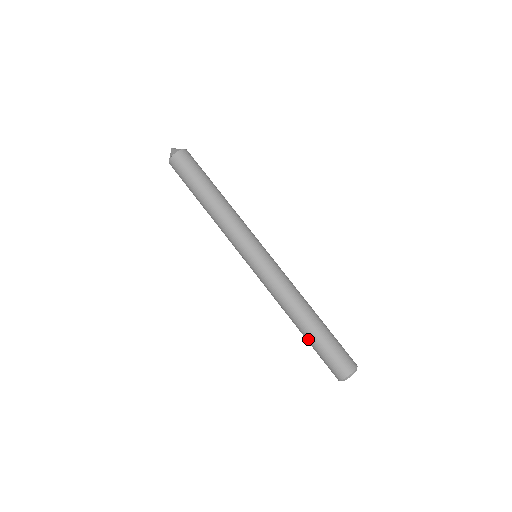
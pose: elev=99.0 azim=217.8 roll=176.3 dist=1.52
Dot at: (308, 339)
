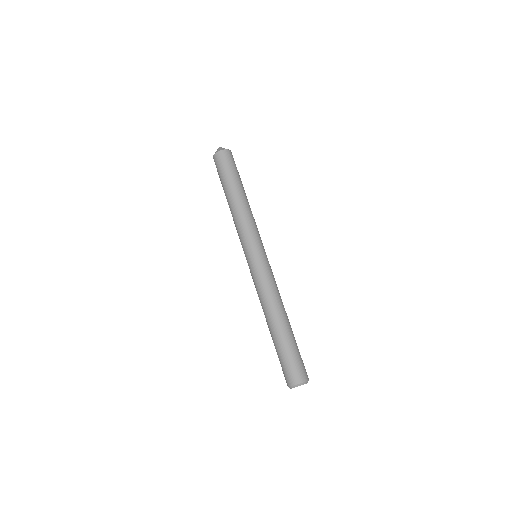
Dot at: (273, 341)
